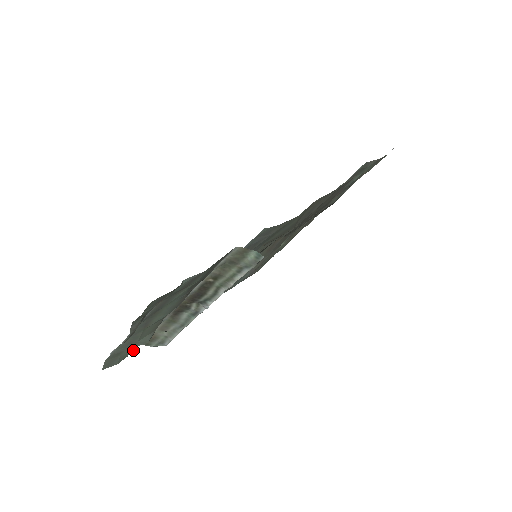
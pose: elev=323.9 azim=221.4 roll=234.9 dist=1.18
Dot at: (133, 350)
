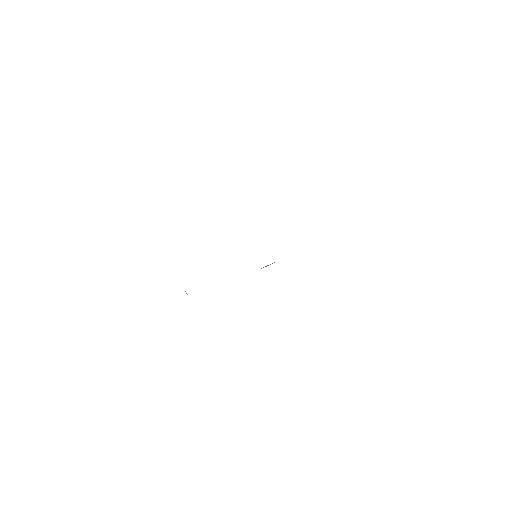
Dot at: occluded
